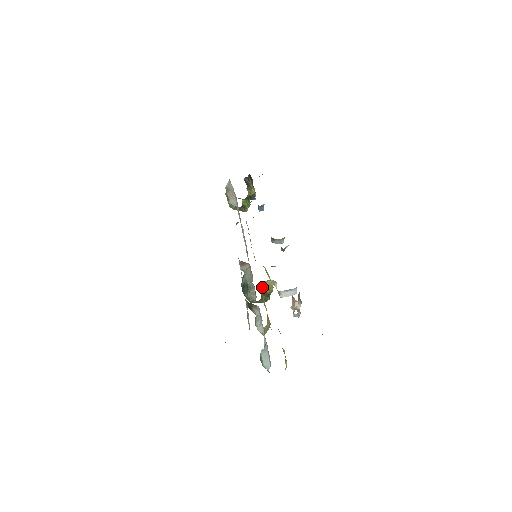
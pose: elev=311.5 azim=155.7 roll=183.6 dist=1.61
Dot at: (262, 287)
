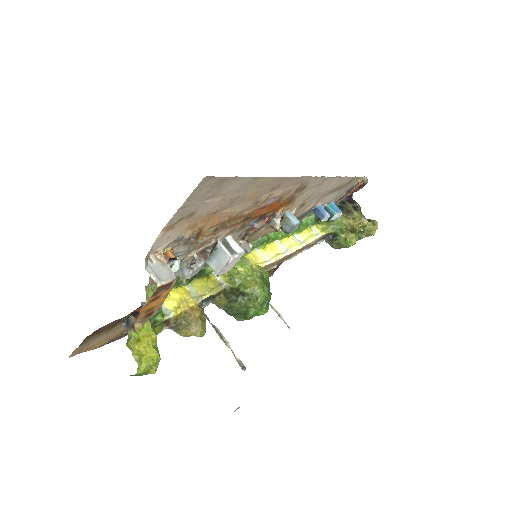
Dot at: (226, 281)
